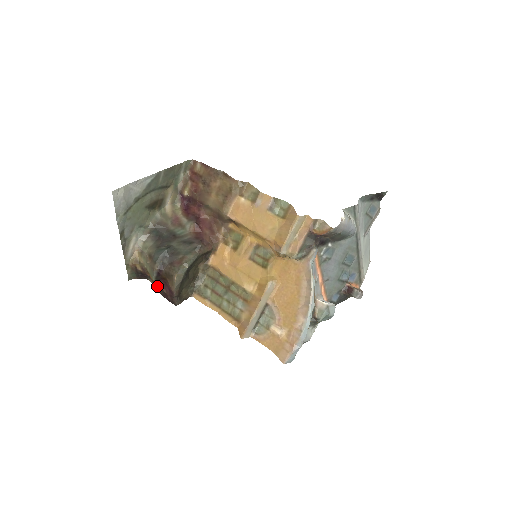
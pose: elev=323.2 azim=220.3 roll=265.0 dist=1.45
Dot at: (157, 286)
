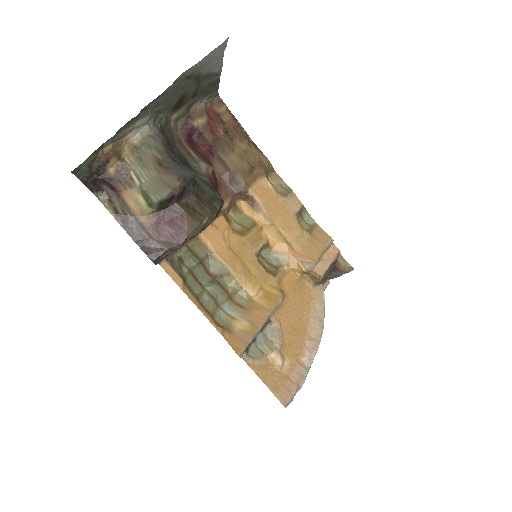
Dot at: (130, 215)
